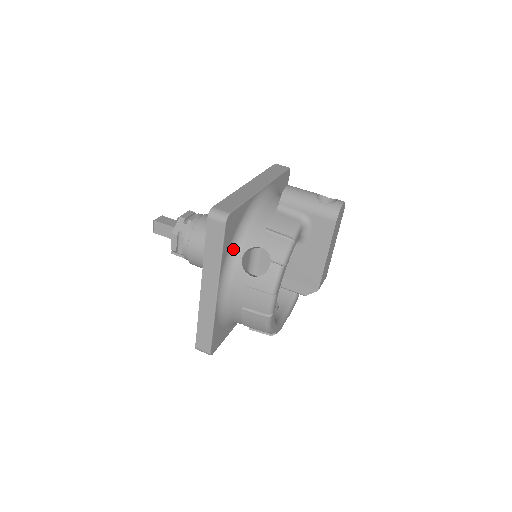
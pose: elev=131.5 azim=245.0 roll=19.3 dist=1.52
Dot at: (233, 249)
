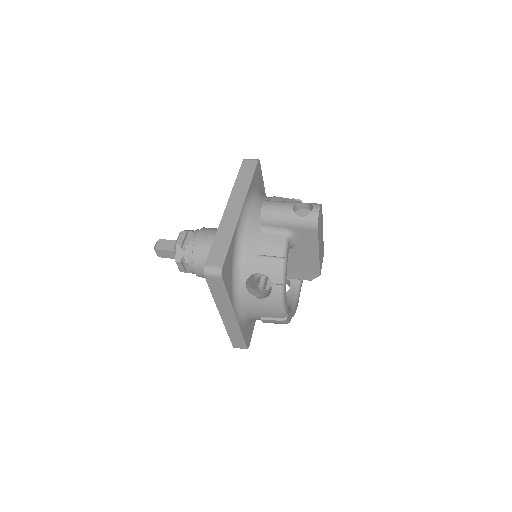
Dot at: (235, 282)
